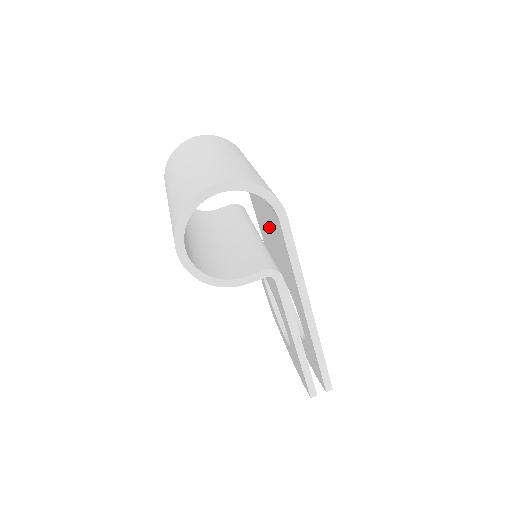
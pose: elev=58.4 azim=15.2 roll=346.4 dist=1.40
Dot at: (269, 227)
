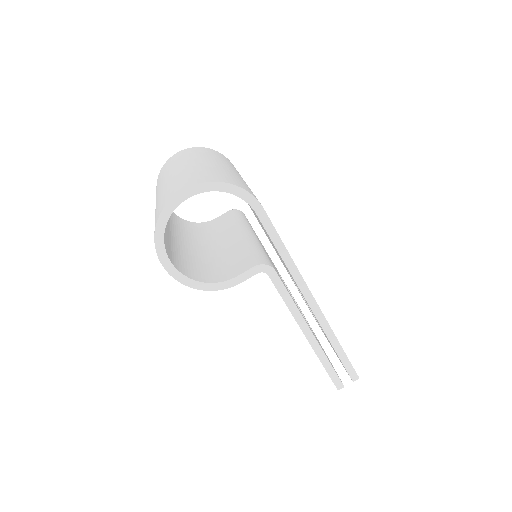
Dot at: occluded
